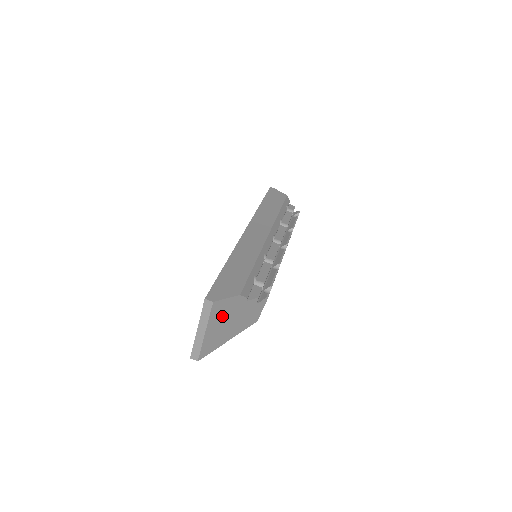
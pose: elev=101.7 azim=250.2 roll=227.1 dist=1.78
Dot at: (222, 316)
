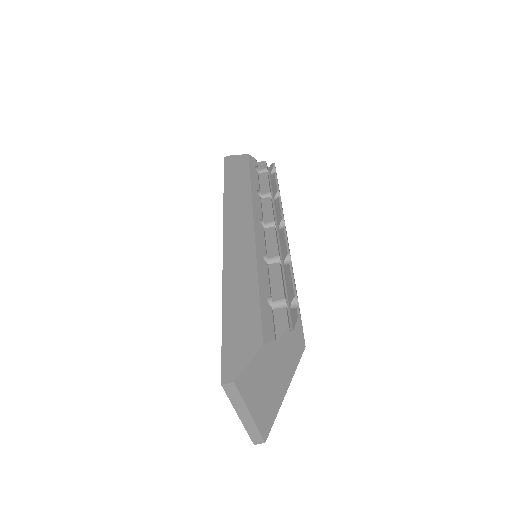
Dot at: (258, 382)
